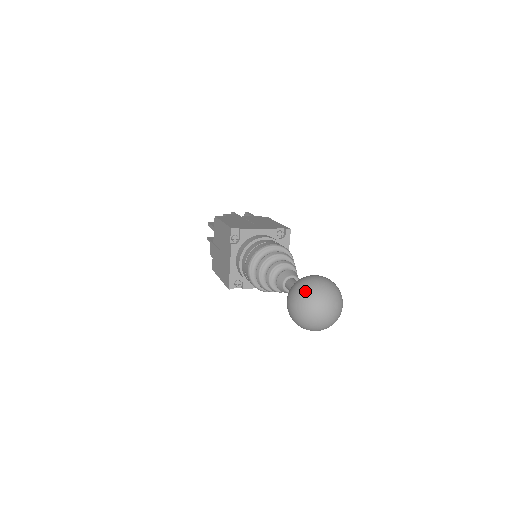
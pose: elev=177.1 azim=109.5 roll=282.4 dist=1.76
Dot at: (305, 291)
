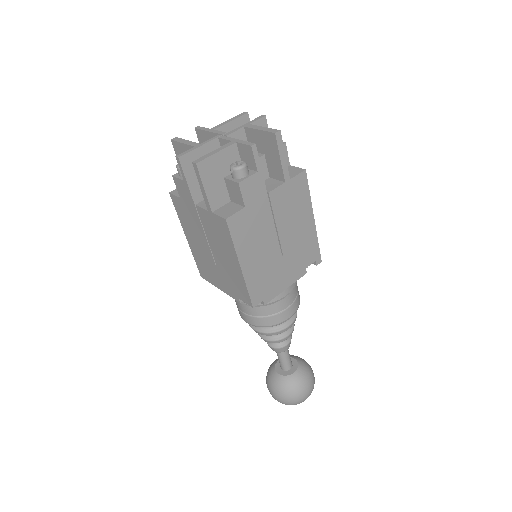
Dot at: occluded
